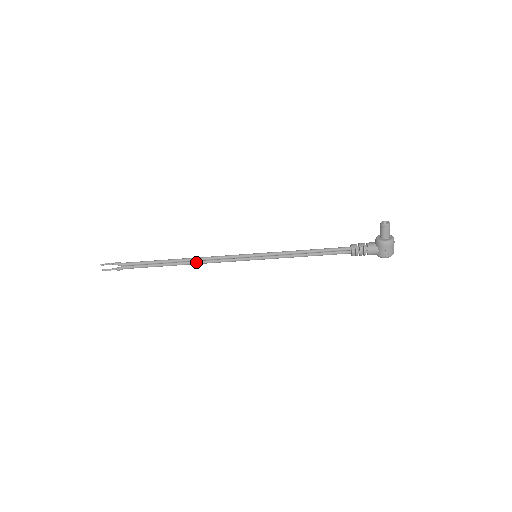
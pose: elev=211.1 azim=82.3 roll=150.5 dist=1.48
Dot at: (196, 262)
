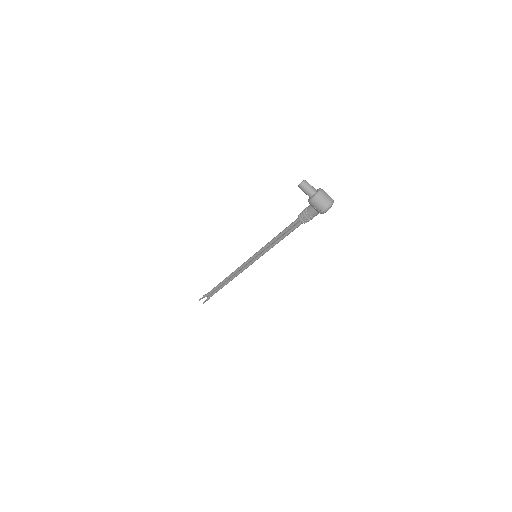
Dot at: (232, 277)
